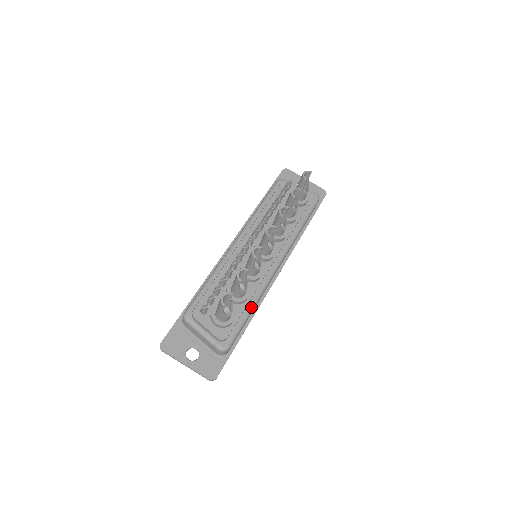
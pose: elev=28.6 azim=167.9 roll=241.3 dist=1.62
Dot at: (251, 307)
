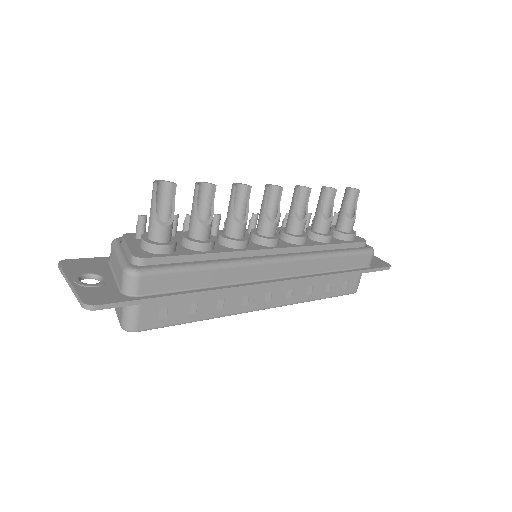
Dot at: (207, 263)
